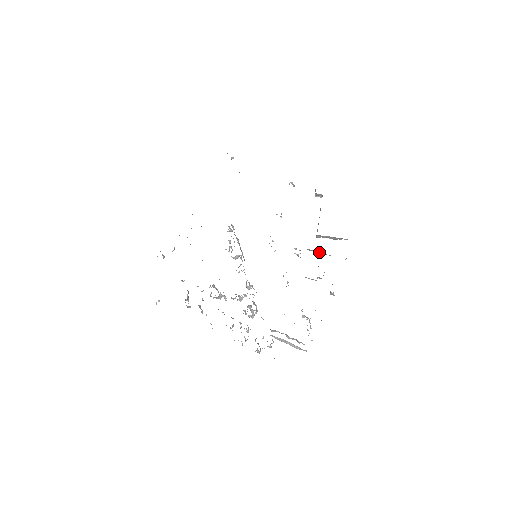
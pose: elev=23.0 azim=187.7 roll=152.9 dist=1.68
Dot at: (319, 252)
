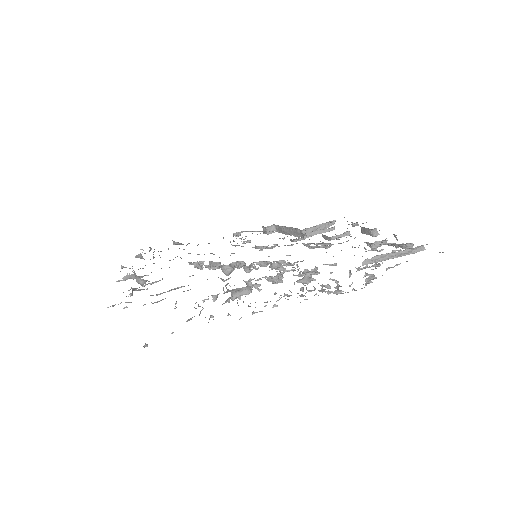
Dot at: (321, 231)
